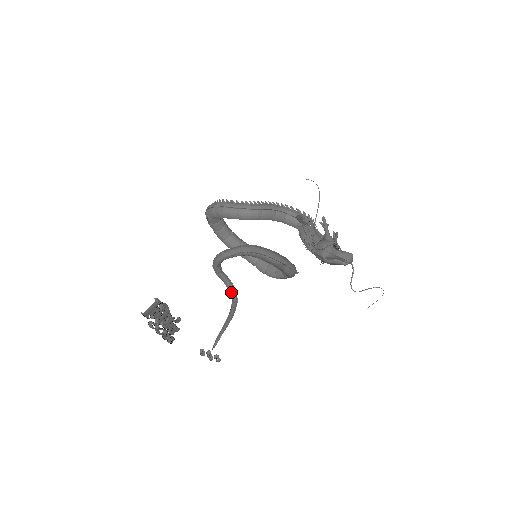
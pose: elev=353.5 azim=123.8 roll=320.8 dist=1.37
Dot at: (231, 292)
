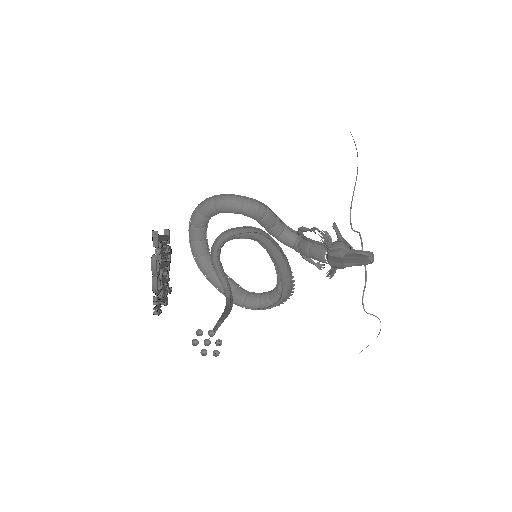
Dot at: (225, 288)
